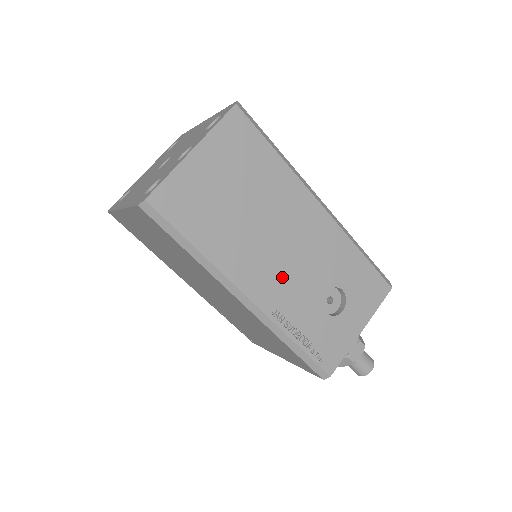
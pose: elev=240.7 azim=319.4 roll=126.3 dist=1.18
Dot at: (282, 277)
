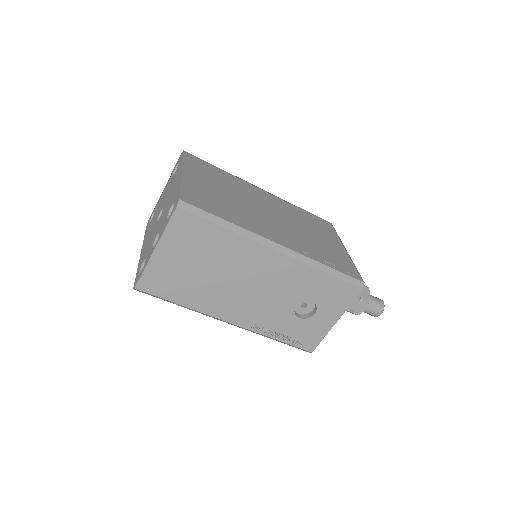
Dot at: (254, 305)
